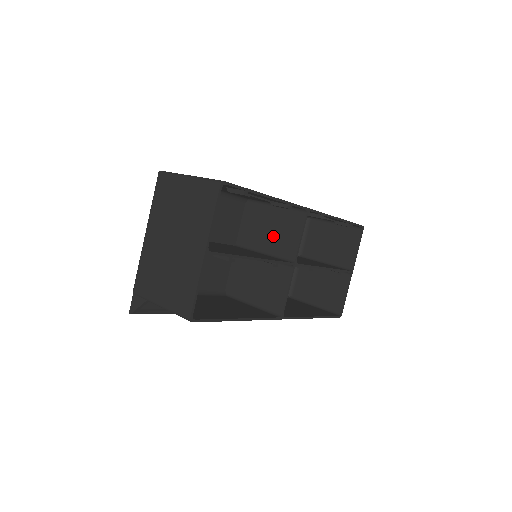
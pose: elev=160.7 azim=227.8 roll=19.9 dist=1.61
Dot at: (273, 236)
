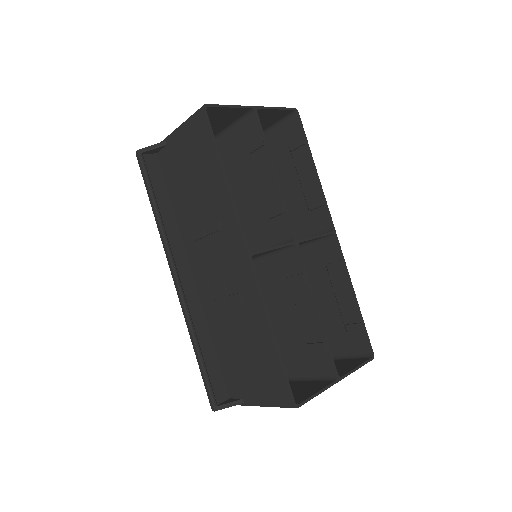
Dot at: occluded
